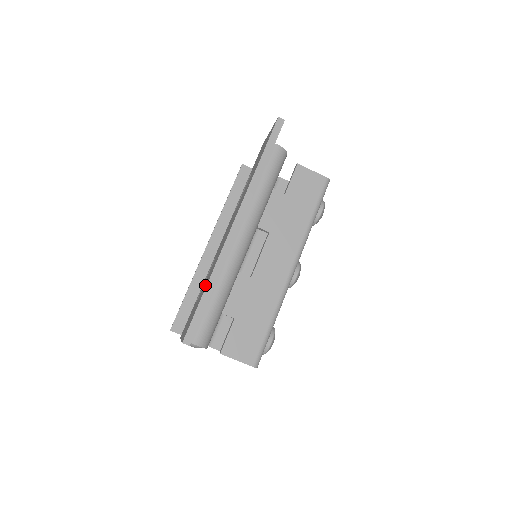
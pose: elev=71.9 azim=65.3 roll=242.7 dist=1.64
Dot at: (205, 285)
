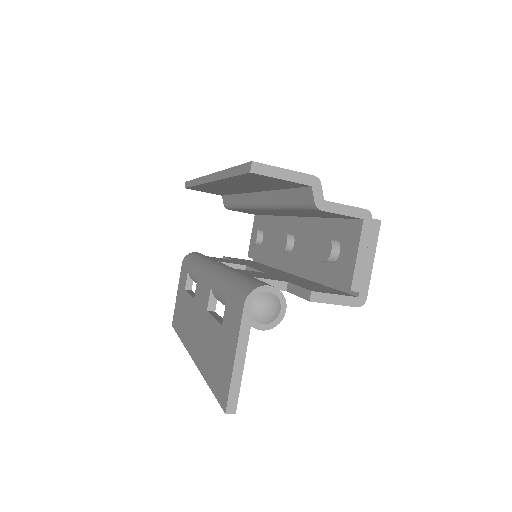
Dot at: (182, 323)
